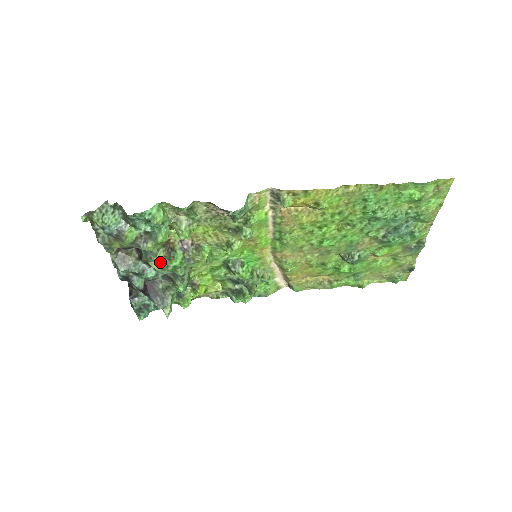
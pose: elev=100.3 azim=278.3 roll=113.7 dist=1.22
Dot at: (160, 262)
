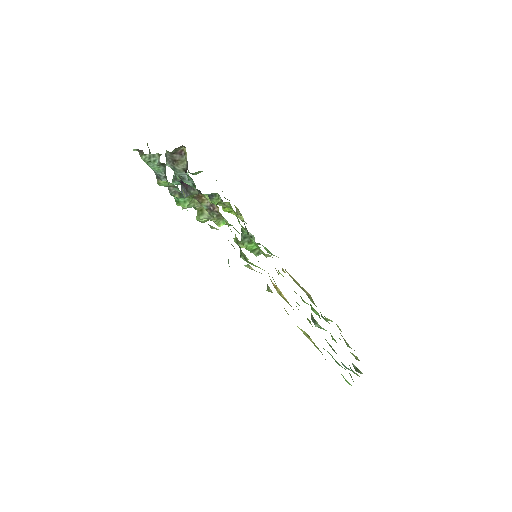
Dot at: occluded
